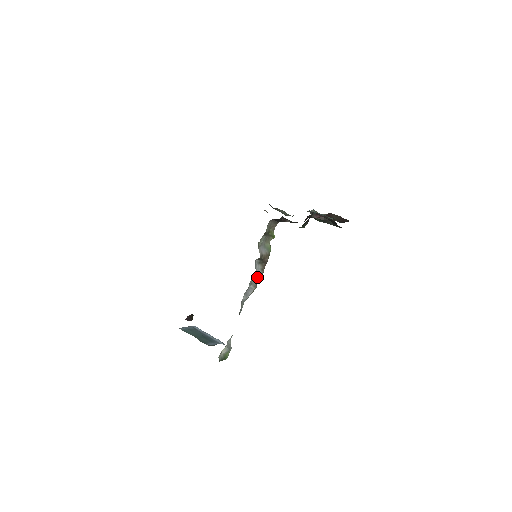
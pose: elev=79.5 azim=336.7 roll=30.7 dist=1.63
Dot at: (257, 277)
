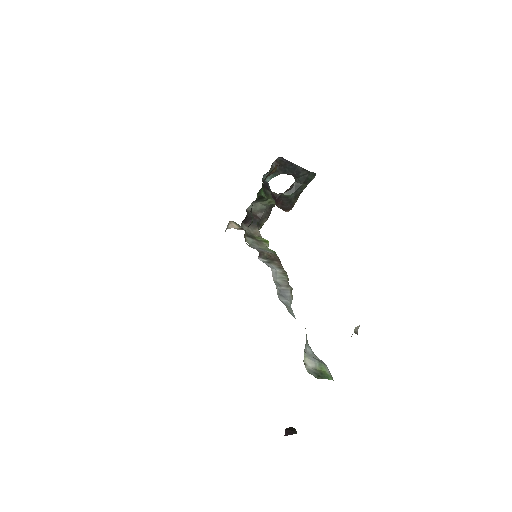
Dot at: (281, 277)
